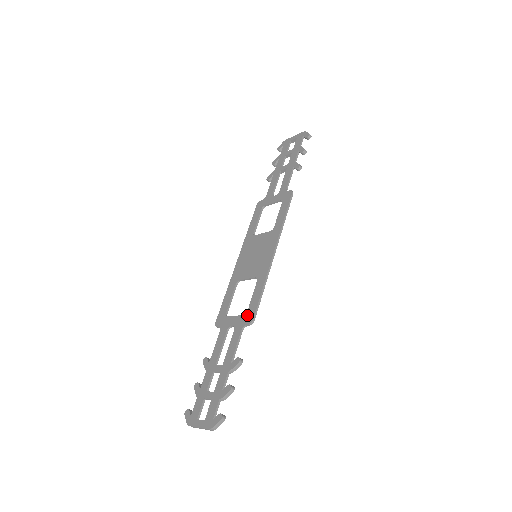
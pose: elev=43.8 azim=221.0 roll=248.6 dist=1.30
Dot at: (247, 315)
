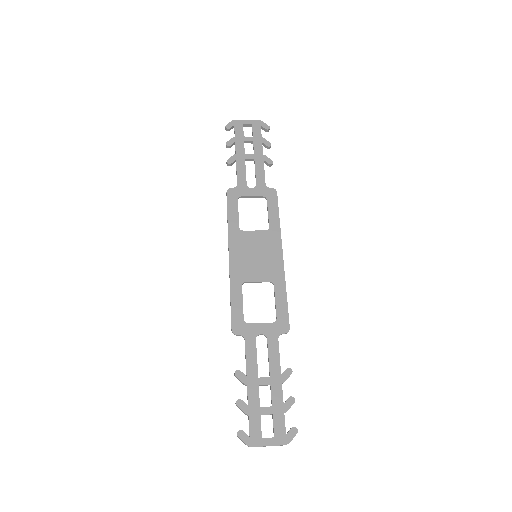
Dot at: (279, 323)
